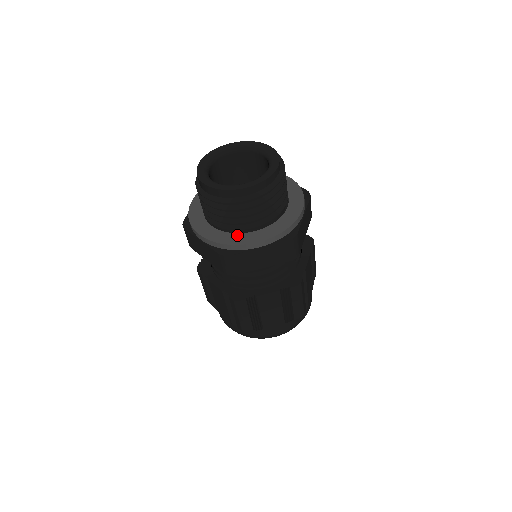
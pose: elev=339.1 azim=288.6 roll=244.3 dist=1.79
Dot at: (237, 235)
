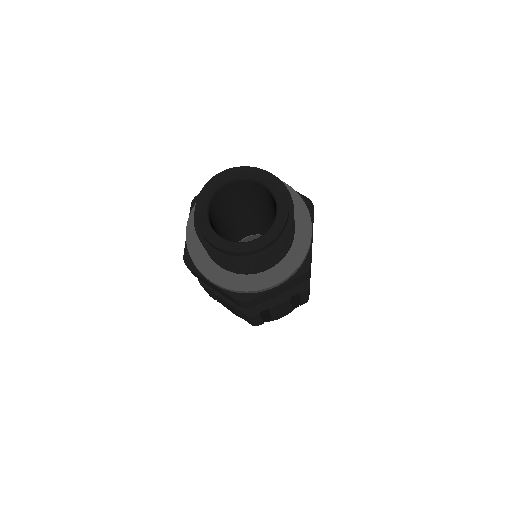
Dot at: (251, 277)
